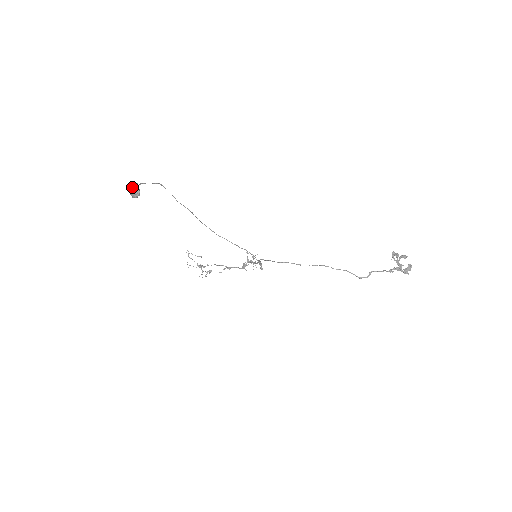
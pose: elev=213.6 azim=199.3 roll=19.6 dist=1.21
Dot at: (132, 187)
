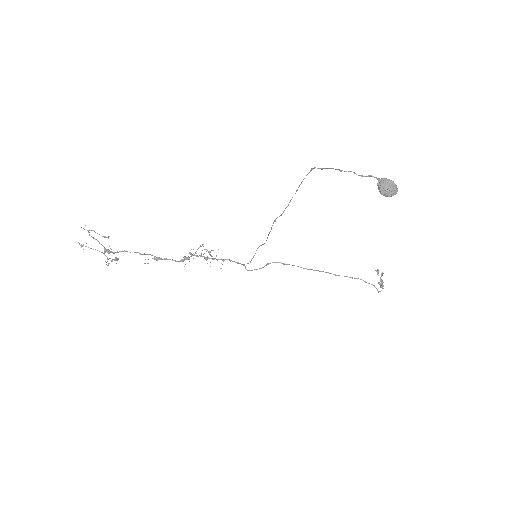
Dot at: (390, 183)
